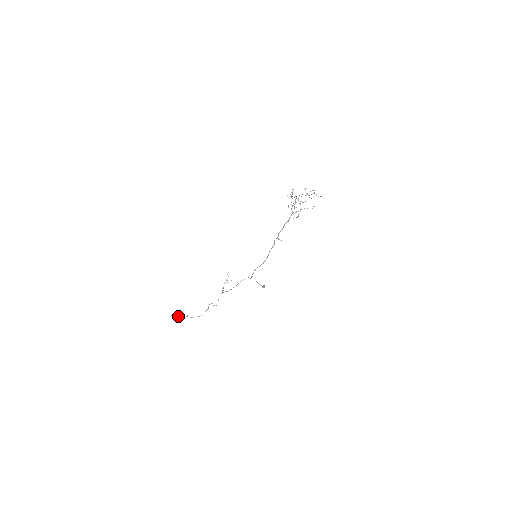
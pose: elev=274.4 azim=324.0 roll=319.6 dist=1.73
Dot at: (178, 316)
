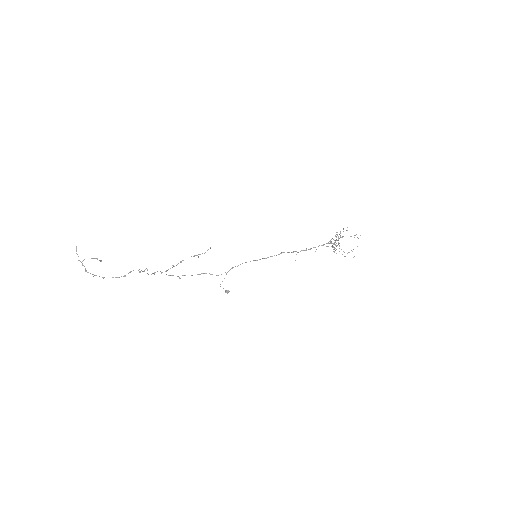
Dot at: occluded
